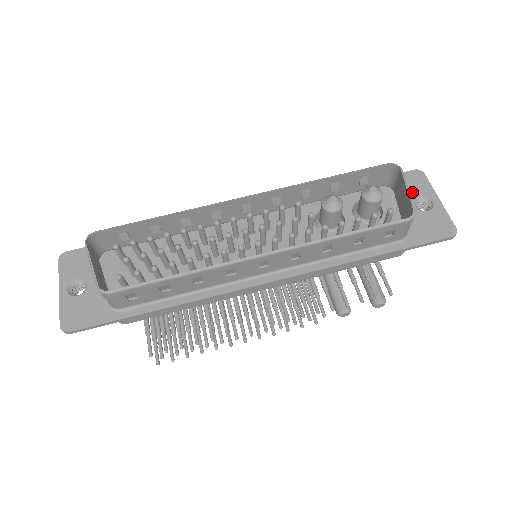
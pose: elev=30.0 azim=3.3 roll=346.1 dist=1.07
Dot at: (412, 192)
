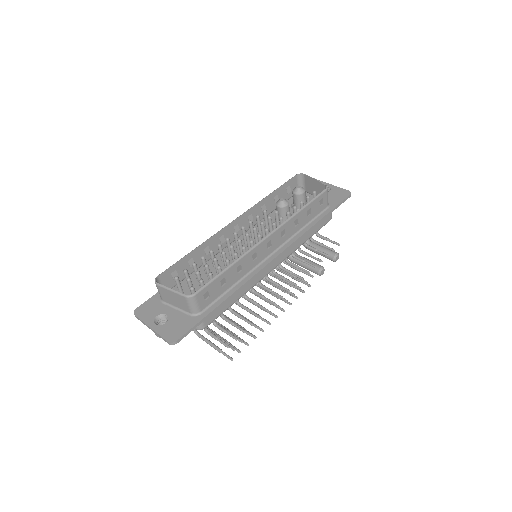
Dot at: occluded
